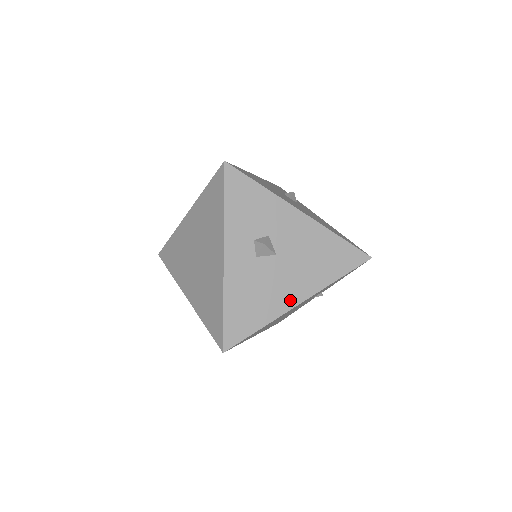
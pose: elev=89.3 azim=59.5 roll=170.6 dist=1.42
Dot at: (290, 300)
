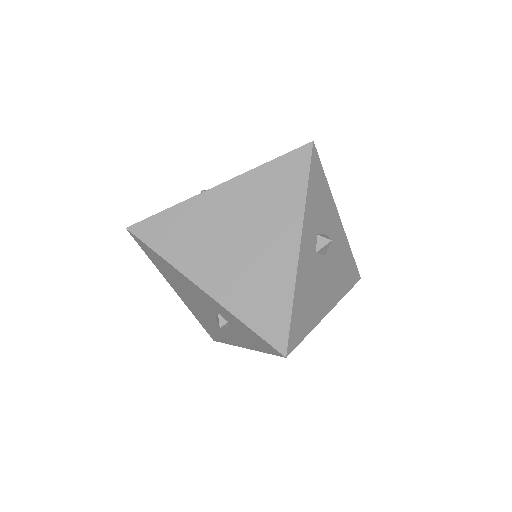
Dot at: (326, 306)
